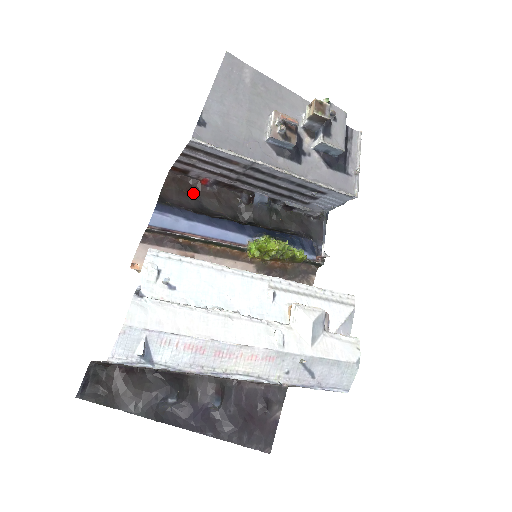
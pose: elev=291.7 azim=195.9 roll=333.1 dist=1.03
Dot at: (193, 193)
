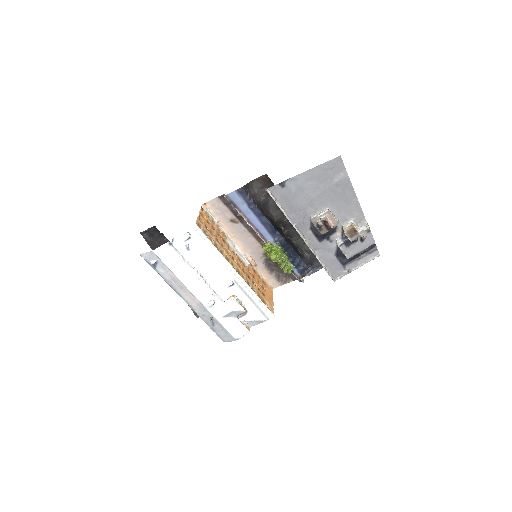
Dot at: occluded
